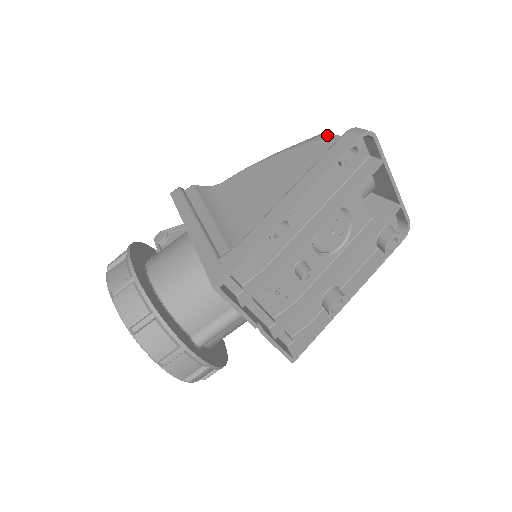
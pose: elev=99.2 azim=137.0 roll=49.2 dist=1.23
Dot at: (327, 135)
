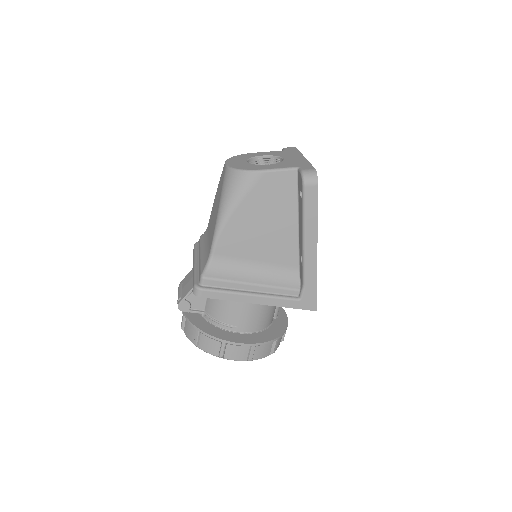
Dot at: (260, 175)
